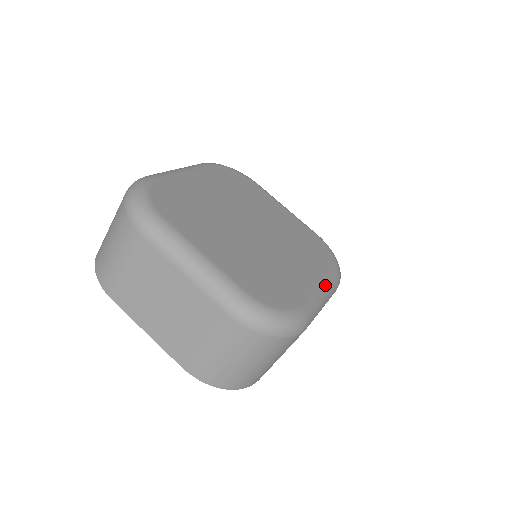
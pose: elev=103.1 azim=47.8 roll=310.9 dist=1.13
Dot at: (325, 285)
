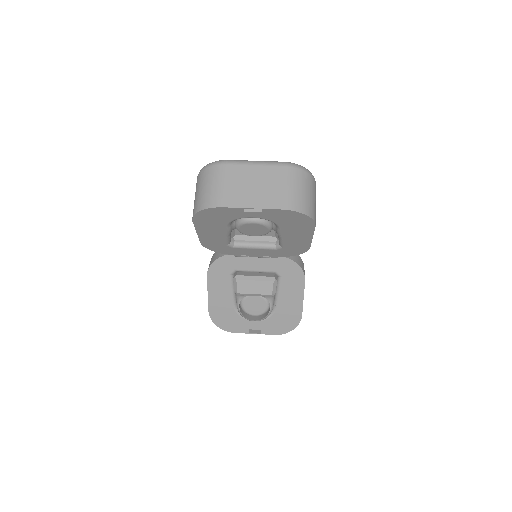
Dot at: occluded
